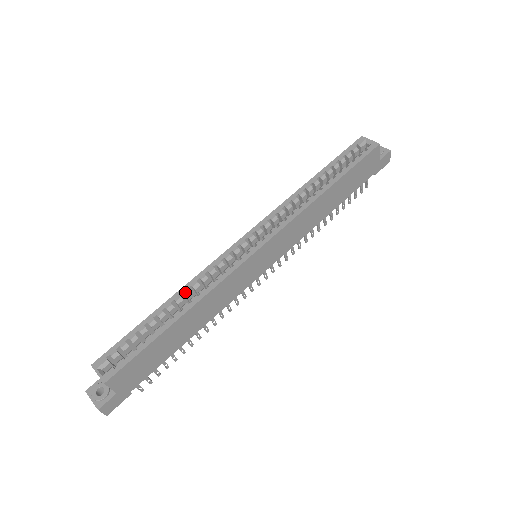
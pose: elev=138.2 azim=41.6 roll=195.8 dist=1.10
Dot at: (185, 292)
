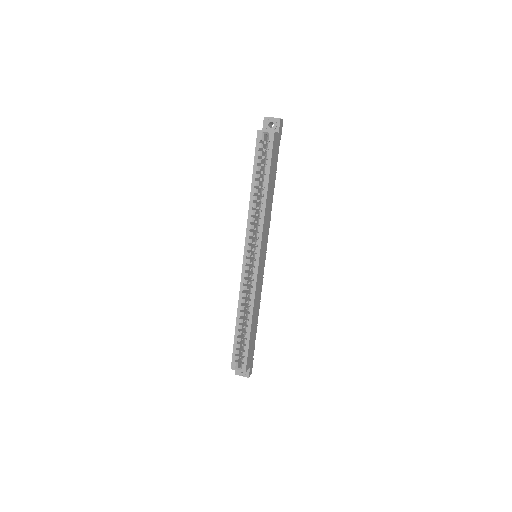
Dot at: (241, 309)
